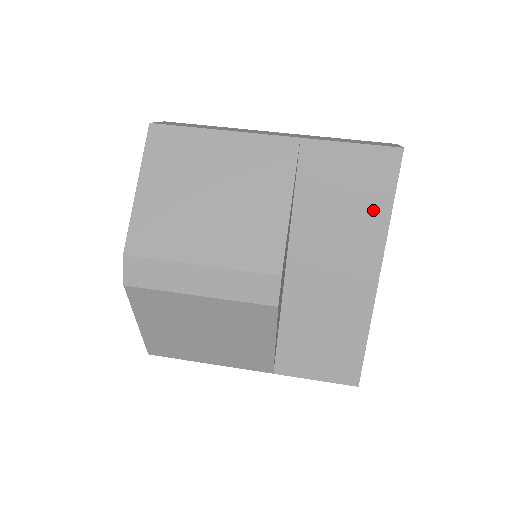
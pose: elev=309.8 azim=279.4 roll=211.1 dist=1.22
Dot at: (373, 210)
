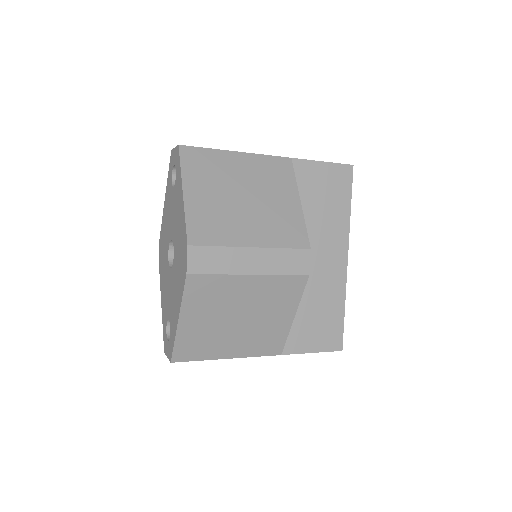
Dot at: (340, 208)
